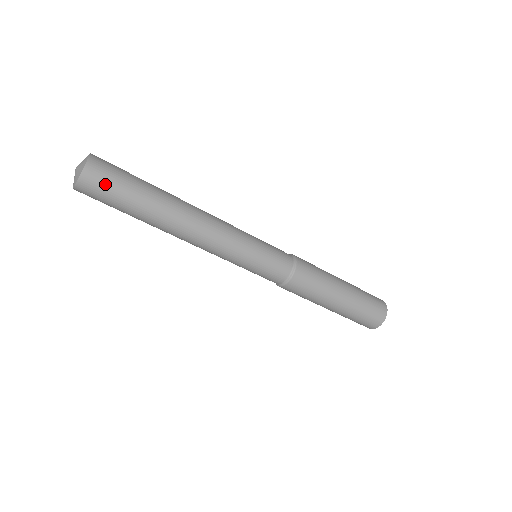
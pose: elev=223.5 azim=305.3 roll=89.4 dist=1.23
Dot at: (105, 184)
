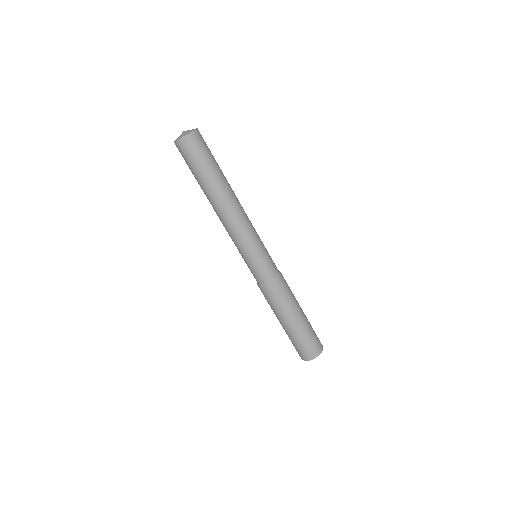
Dot at: (191, 152)
